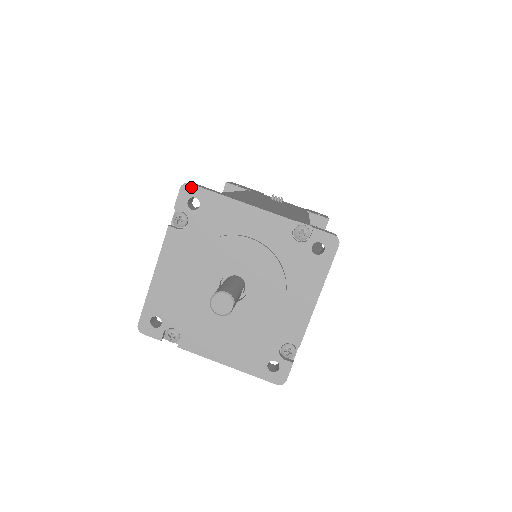
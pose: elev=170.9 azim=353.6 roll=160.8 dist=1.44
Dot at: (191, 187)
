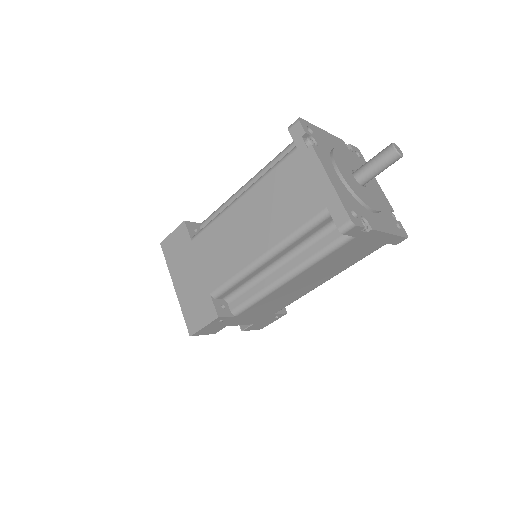
Dot at: (302, 120)
